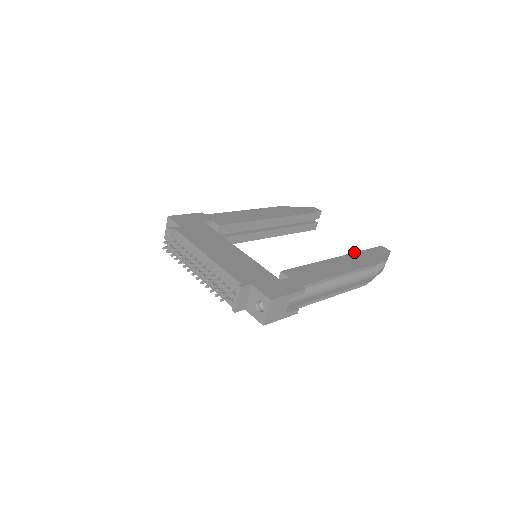
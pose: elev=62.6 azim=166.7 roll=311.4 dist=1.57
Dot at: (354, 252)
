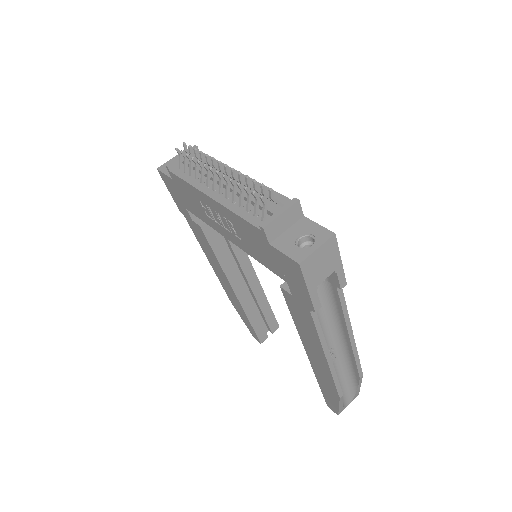
Dot at: occluded
